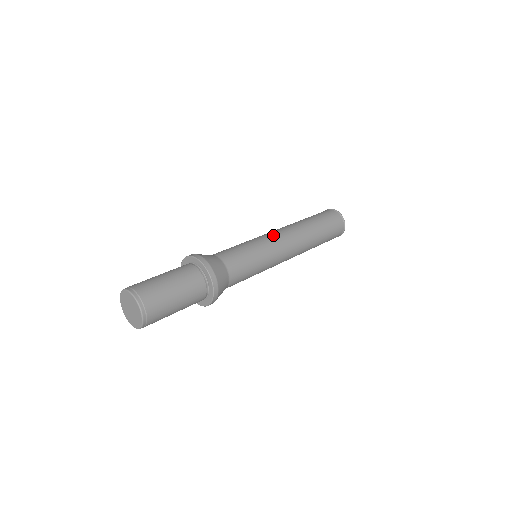
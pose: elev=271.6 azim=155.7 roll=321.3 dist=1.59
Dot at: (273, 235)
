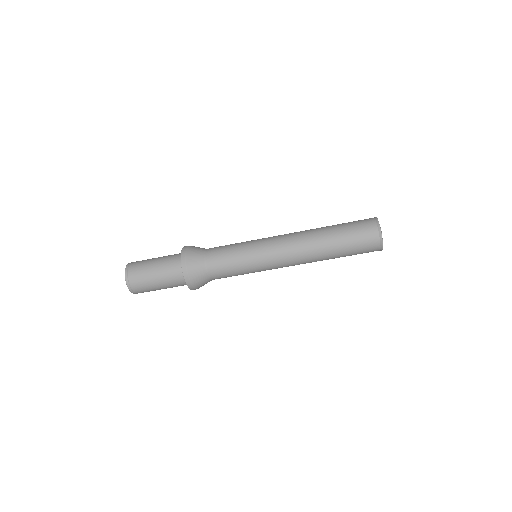
Dot at: (274, 250)
